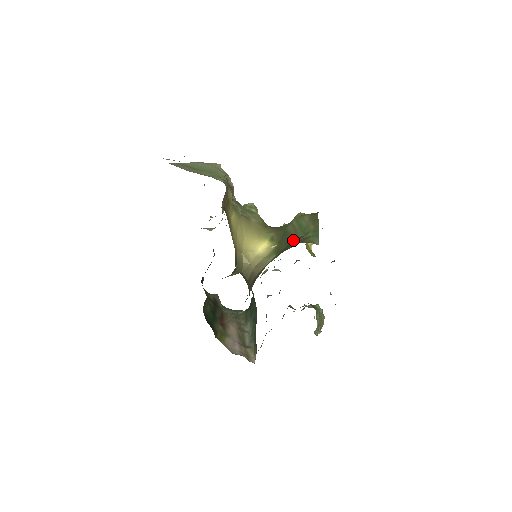
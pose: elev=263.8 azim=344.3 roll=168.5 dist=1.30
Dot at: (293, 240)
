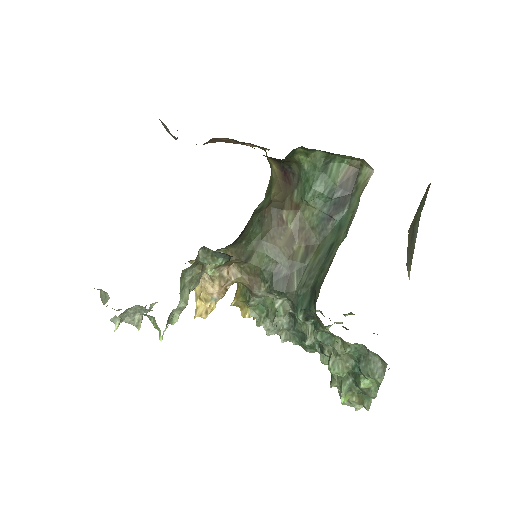
Dot at: occluded
